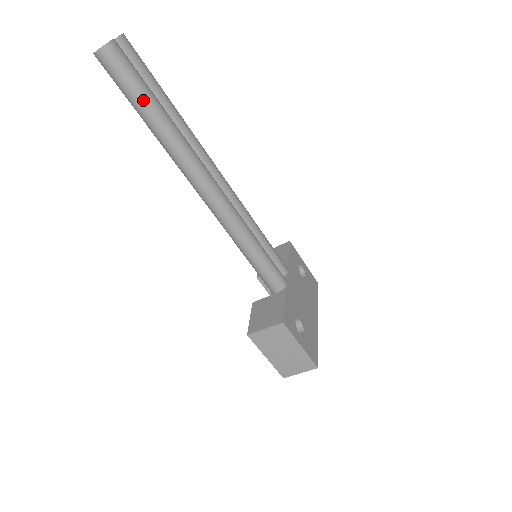
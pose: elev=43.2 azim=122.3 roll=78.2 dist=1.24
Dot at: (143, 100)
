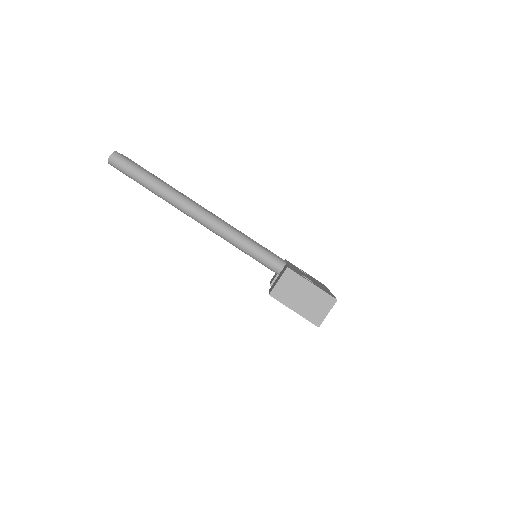
Dot at: (141, 173)
